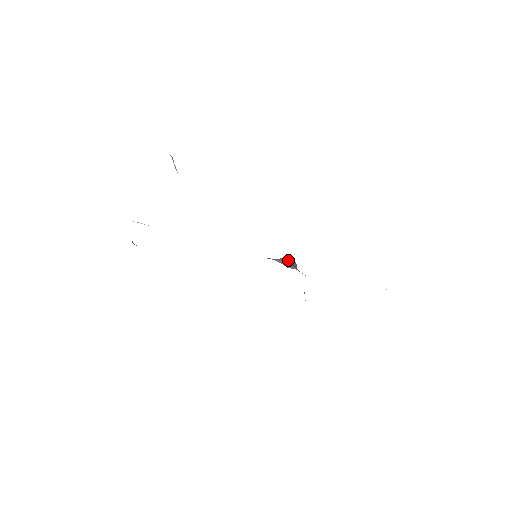
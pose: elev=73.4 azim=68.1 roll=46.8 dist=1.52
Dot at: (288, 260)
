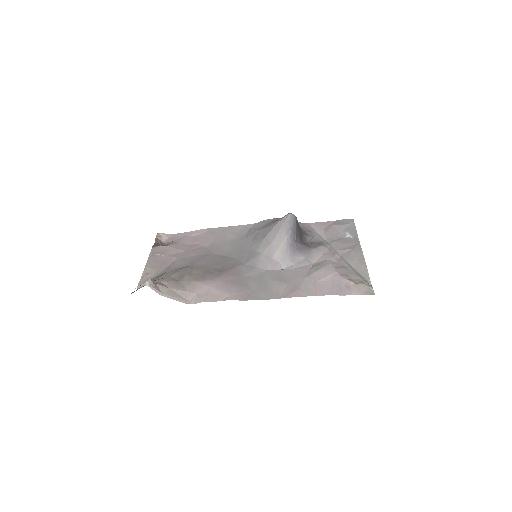
Dot at: (286, 235)
